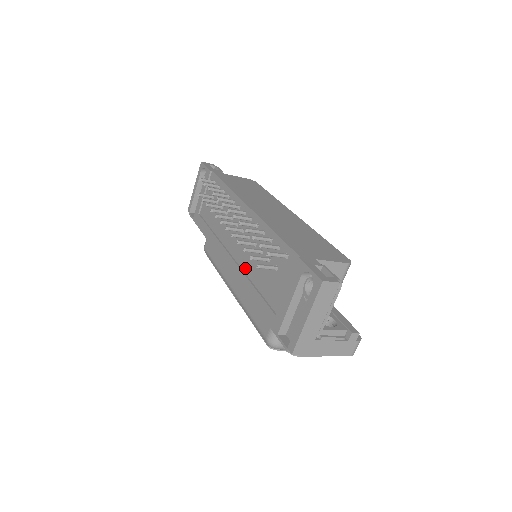
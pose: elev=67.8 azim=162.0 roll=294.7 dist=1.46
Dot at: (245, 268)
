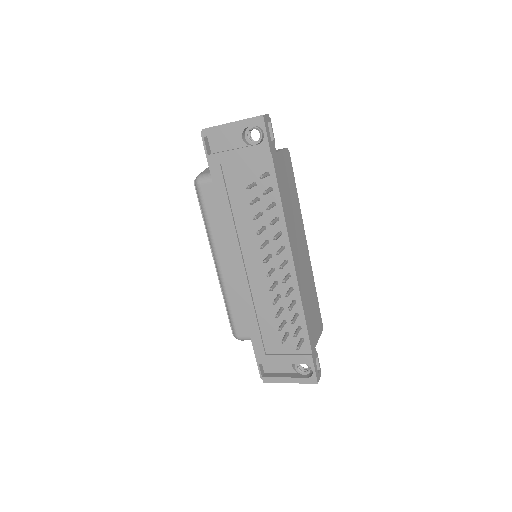
Dot at: (255, 295)
